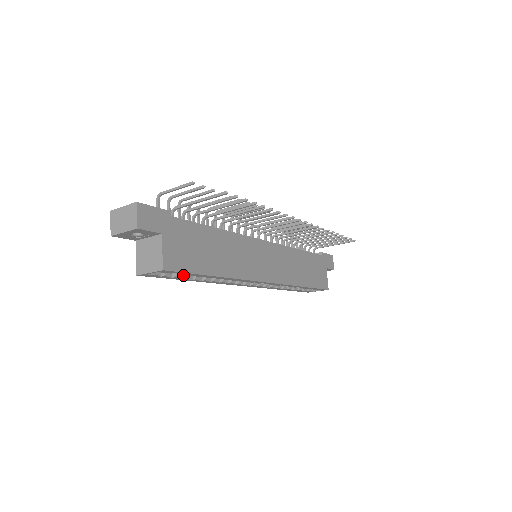
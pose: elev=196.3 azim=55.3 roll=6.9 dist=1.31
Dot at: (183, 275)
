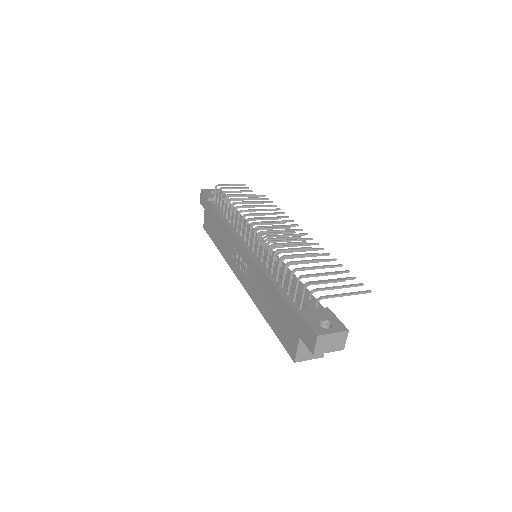
Dot at: occluded
